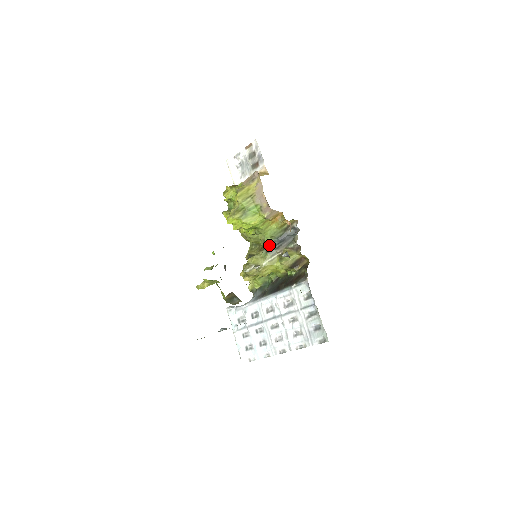
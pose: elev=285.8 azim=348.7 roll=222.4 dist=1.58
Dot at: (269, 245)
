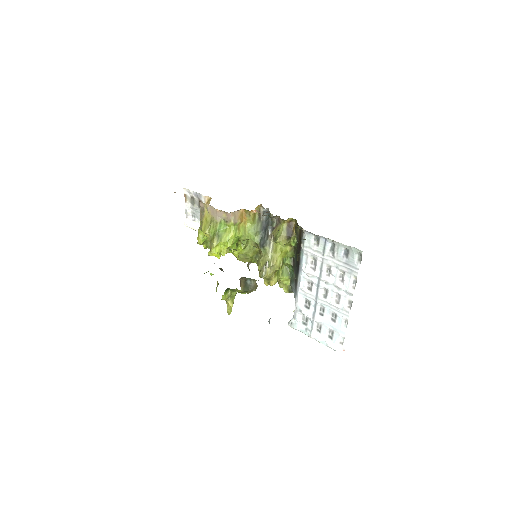
Dot at: (260, 242)
